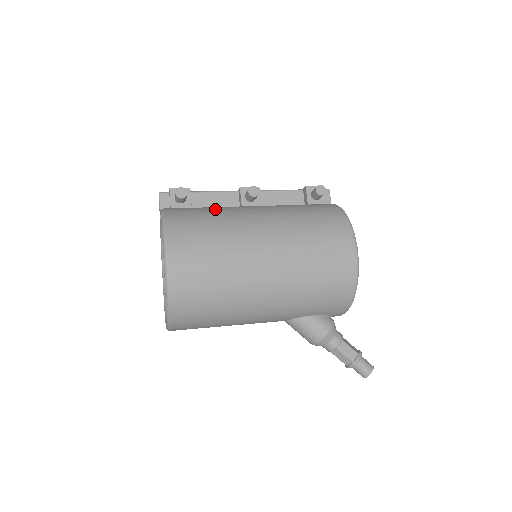
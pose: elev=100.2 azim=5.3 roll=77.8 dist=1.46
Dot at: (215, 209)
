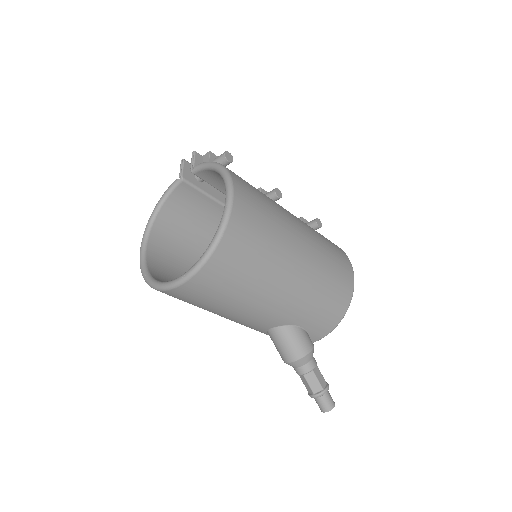
Dot at: occluded
